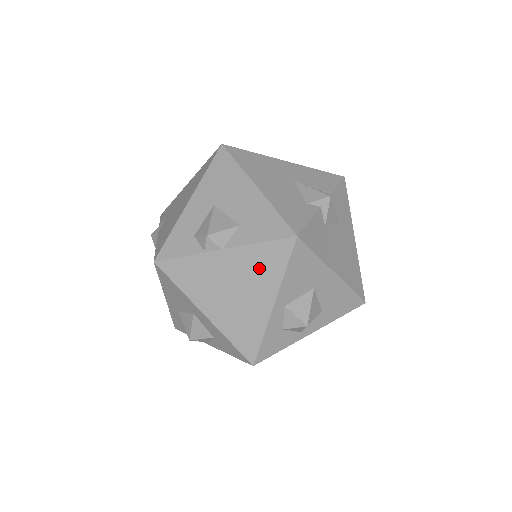
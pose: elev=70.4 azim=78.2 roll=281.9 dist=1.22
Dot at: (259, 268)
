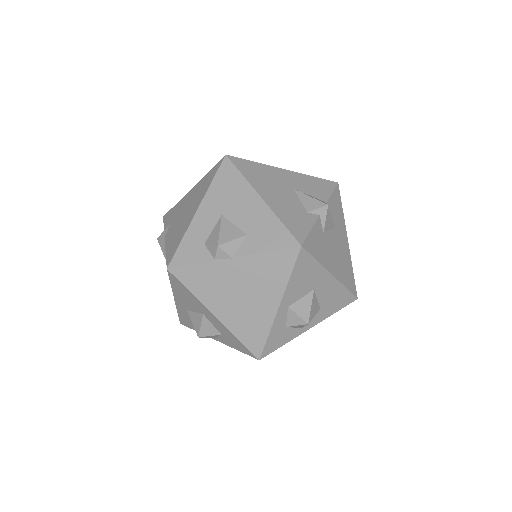
Dot at: (266, 274)
